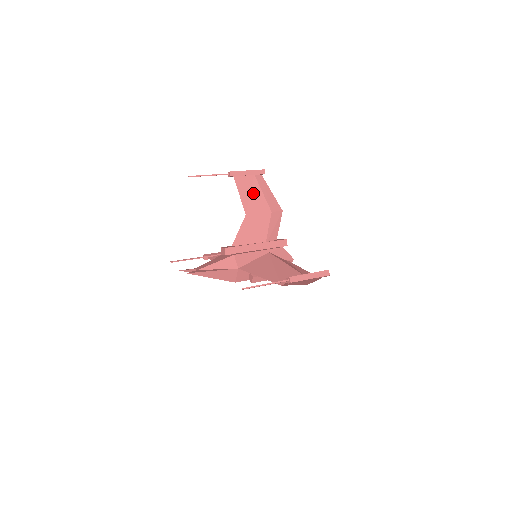
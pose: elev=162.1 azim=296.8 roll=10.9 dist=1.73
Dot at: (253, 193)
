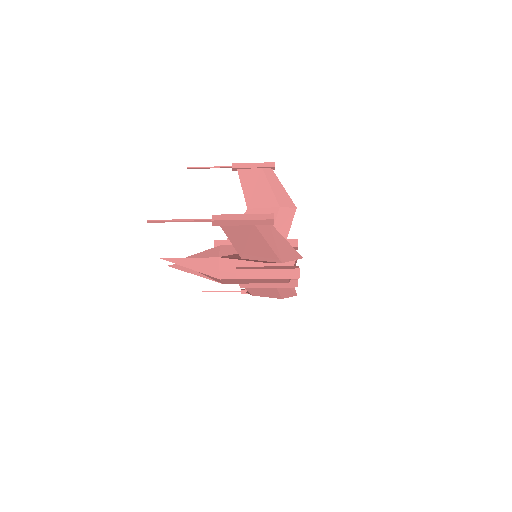
Dot at: (259, 186)
